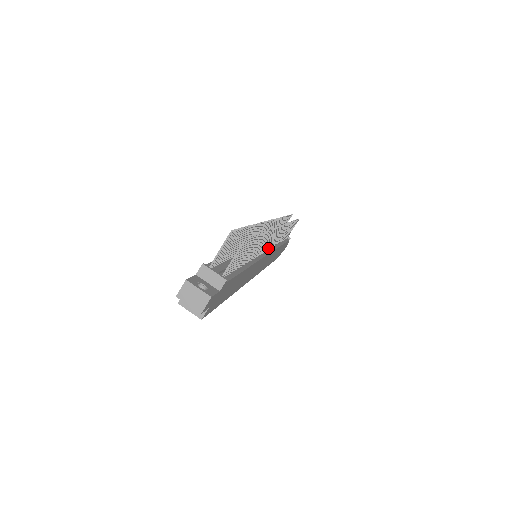
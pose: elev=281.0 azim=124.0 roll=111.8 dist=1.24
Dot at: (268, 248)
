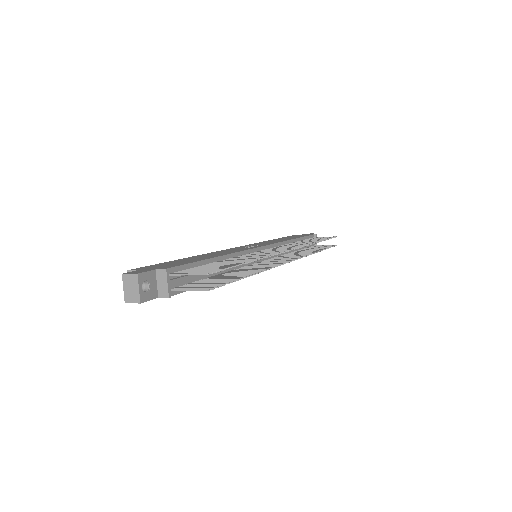
Dot at: (271, 259)
